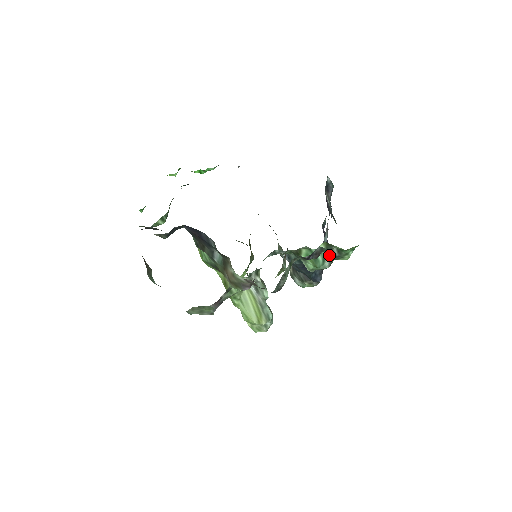
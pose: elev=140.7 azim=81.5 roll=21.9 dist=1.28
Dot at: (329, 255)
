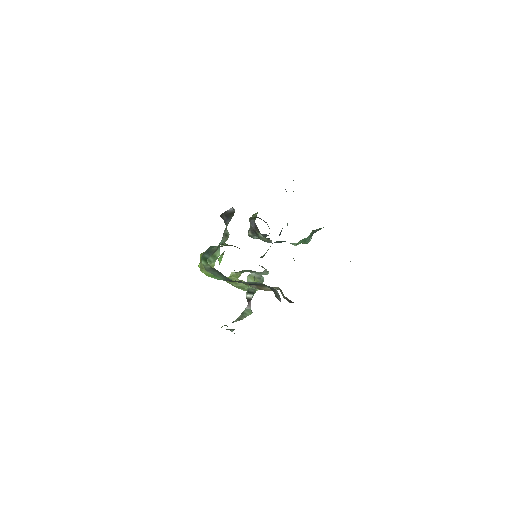
Dot at: (312, 234)
